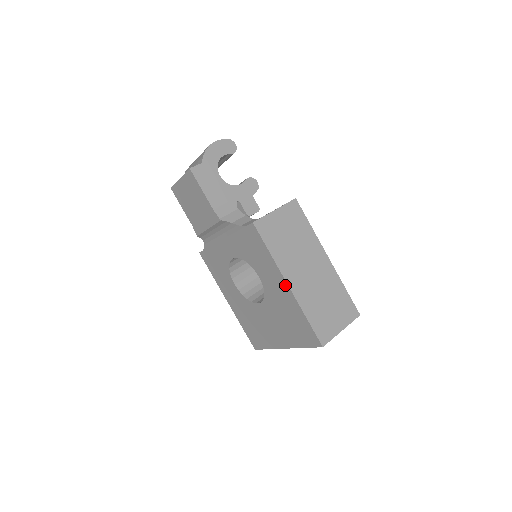
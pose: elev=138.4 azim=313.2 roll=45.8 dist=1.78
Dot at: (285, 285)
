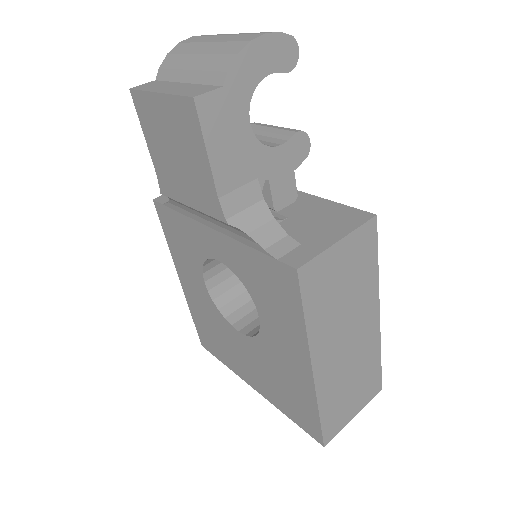
Dot at: (306, 366)
